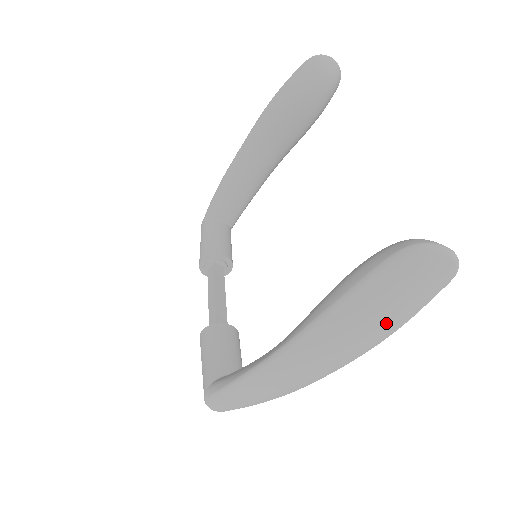
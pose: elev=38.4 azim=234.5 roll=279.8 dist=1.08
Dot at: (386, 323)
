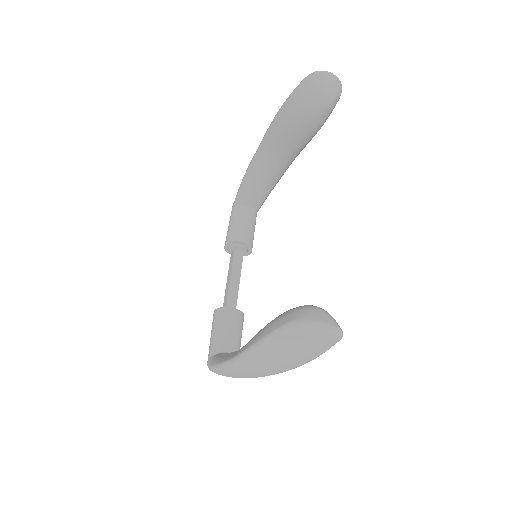
Dot at: (297, 359)
